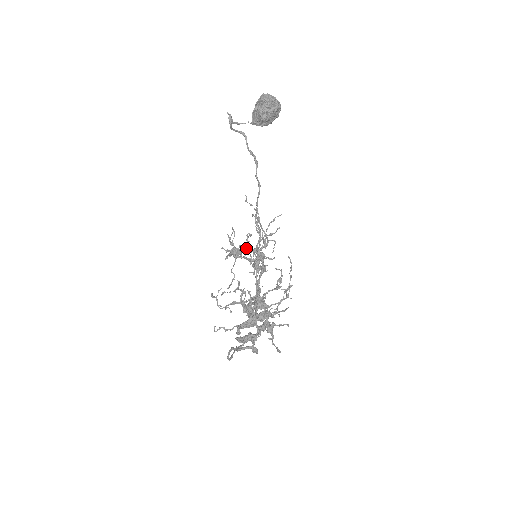
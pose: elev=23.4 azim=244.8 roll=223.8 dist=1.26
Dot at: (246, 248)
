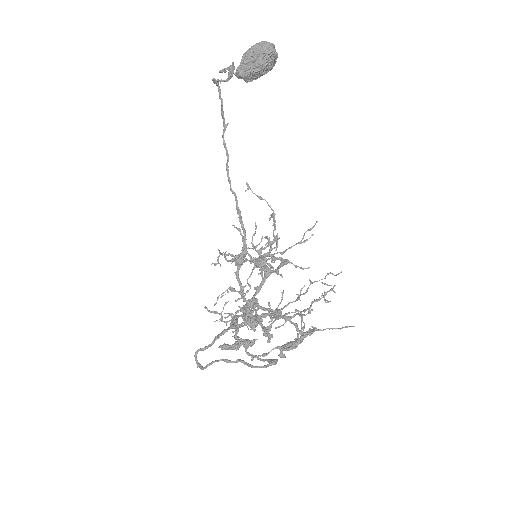
Dot at: (267, 255)
